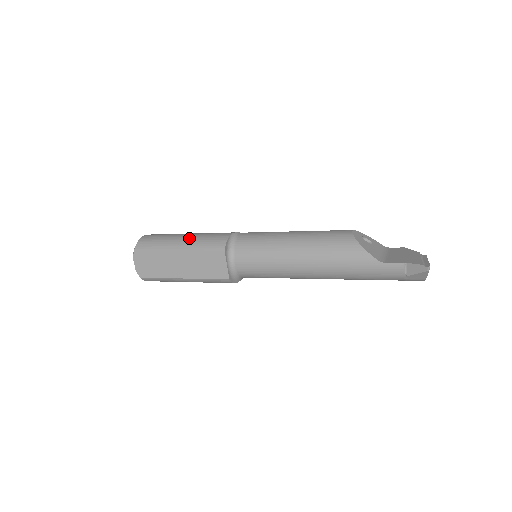
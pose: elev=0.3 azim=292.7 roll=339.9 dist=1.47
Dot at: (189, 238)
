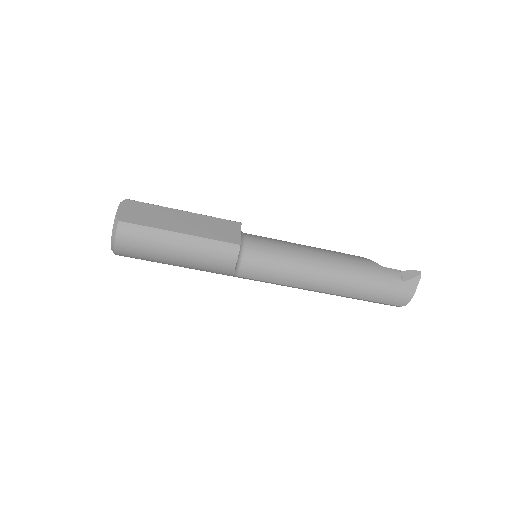
Dot at: occluded
